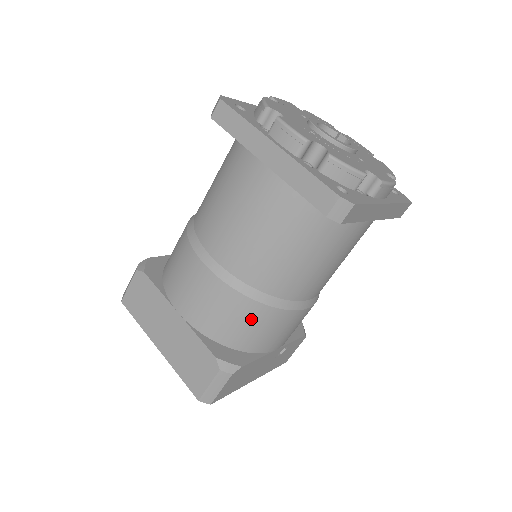
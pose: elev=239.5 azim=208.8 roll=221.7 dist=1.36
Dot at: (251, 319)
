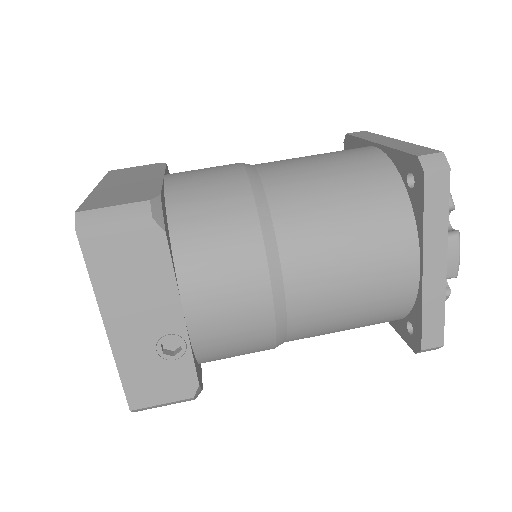
Dot at: (228, 219)
